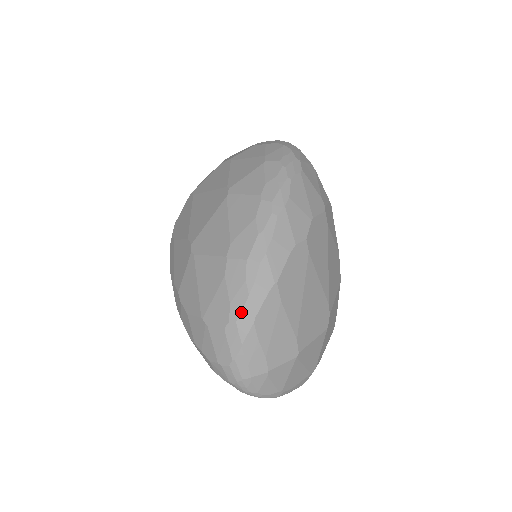
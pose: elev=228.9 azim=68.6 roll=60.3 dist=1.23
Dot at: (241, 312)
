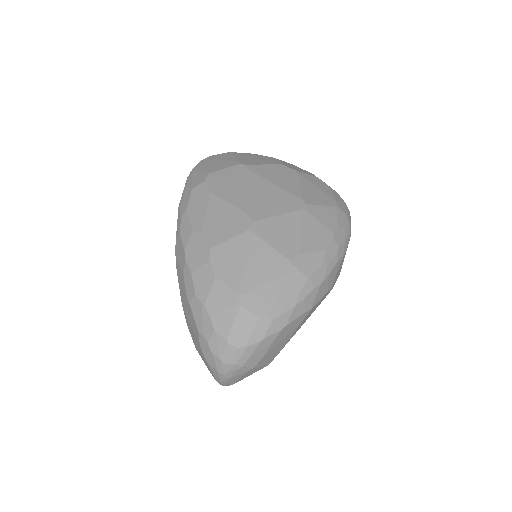
Dot at: (281, 315)
